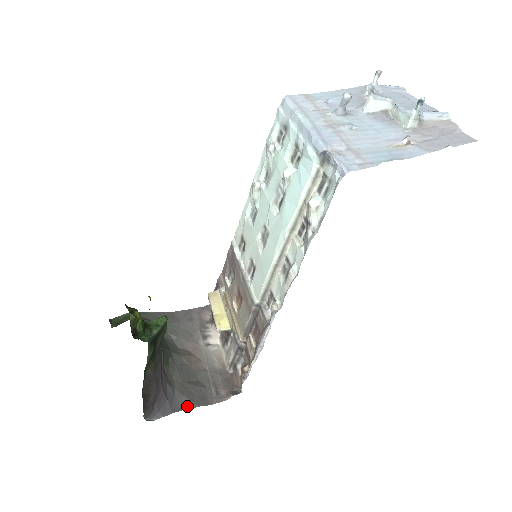
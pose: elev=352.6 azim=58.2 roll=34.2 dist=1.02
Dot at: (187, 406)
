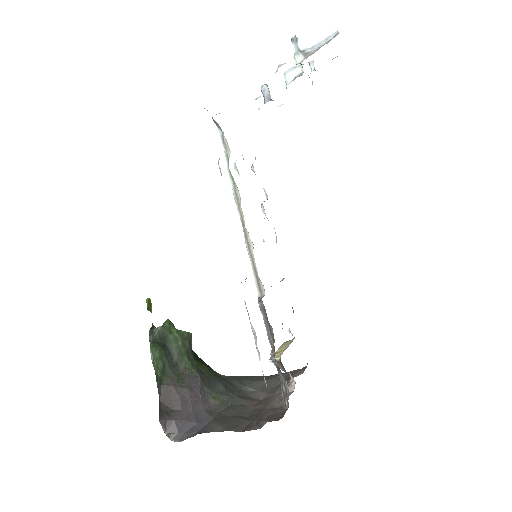
Dot at: (214, 430)
